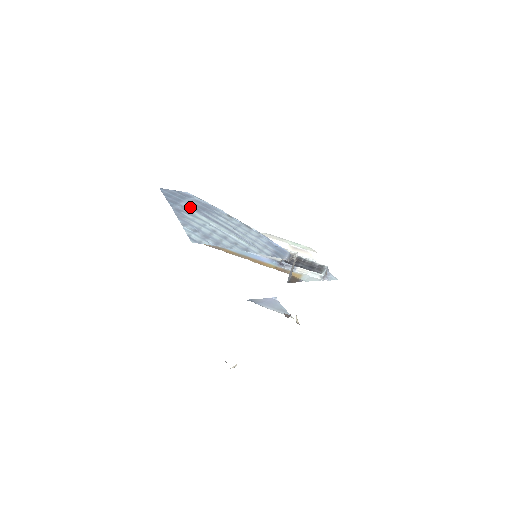
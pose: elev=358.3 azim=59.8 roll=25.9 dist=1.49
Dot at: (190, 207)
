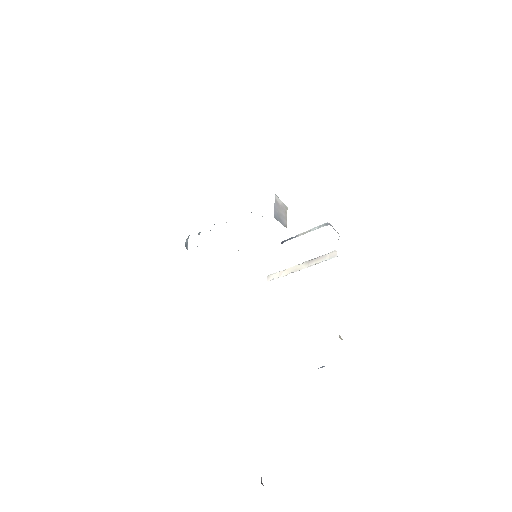
Dot at: occluded
